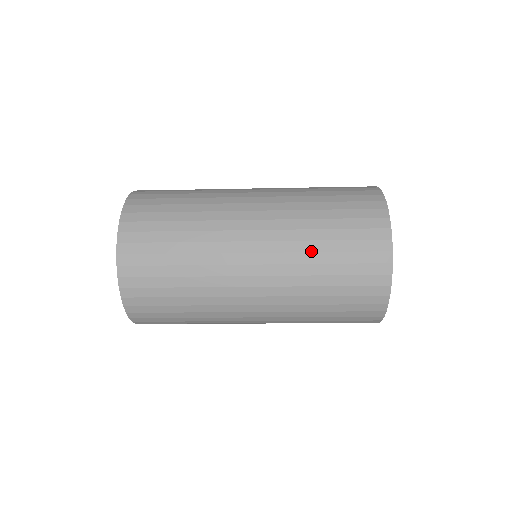
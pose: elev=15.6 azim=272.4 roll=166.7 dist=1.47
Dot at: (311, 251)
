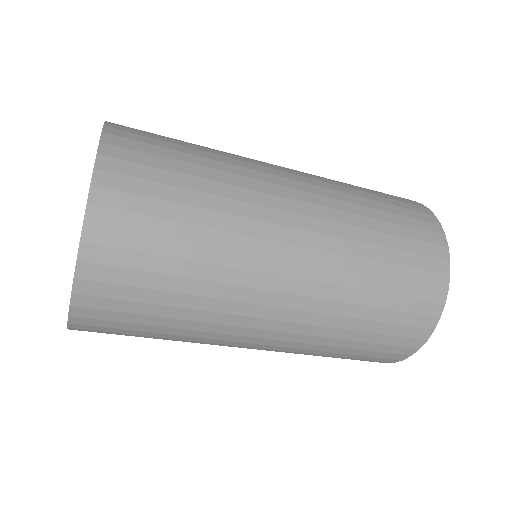
Dot at: (360, 204)
